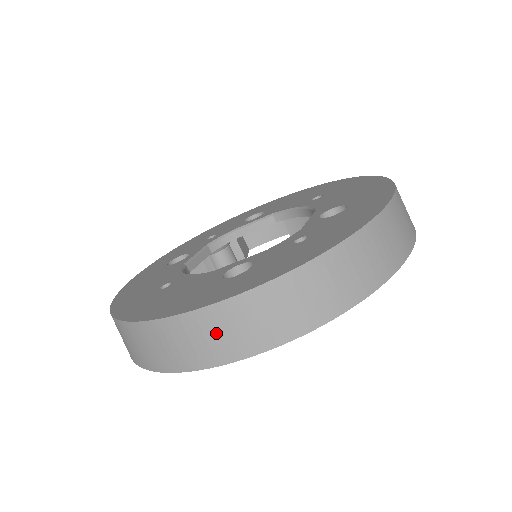
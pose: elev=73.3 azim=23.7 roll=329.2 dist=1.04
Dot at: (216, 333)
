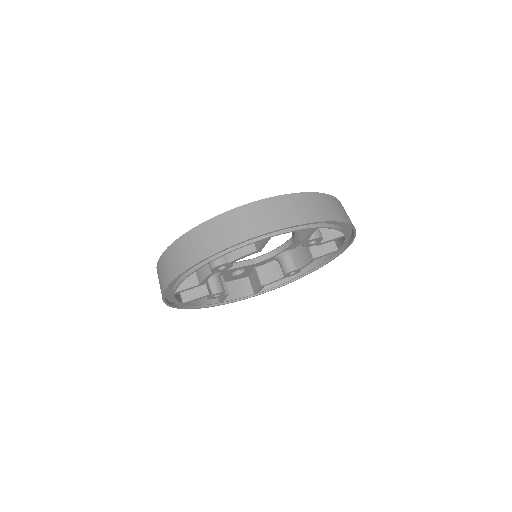
Dot at: (277, 211)
